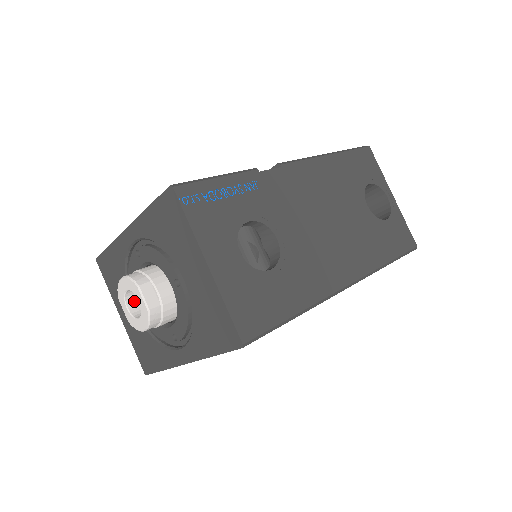
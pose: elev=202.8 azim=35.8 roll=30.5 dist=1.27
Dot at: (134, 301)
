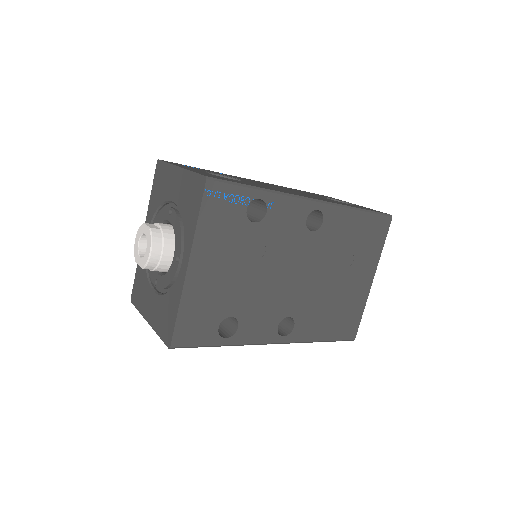
Dot at: occluded
